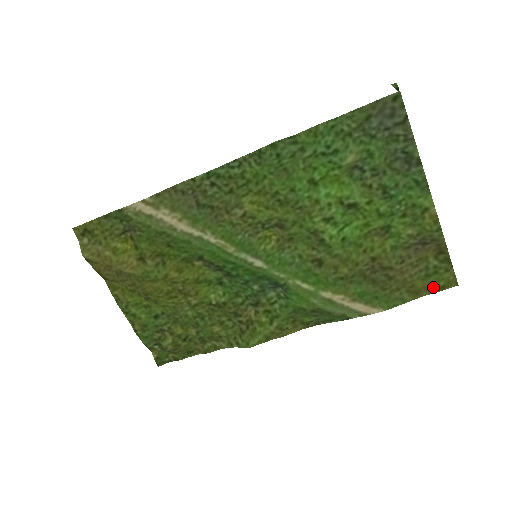
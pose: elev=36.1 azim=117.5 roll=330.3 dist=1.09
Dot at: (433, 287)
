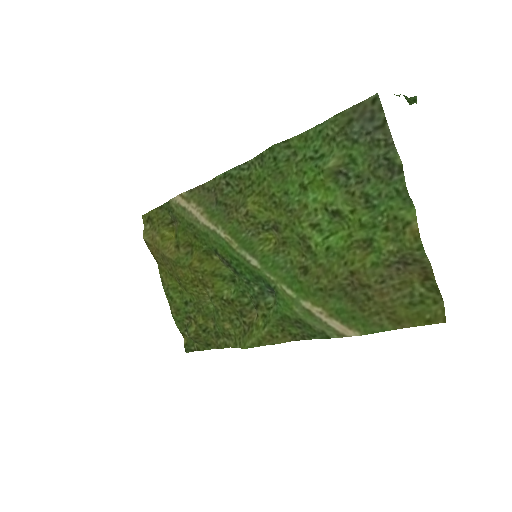
Dot at: (417, 319)
